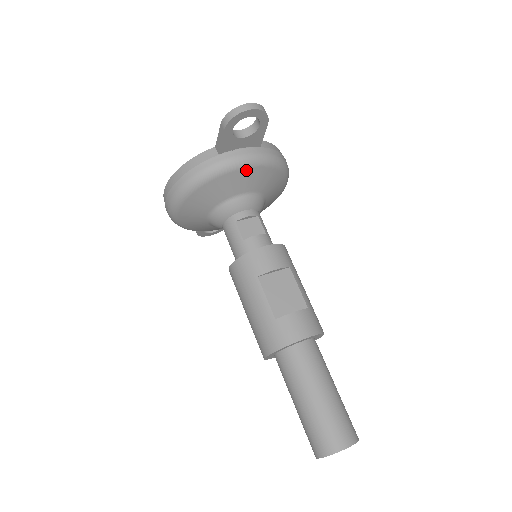
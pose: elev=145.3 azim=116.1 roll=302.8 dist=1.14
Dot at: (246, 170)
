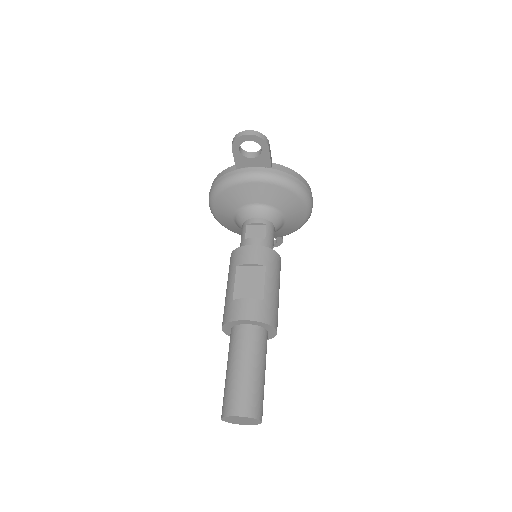
Dot at: (254, 184)
